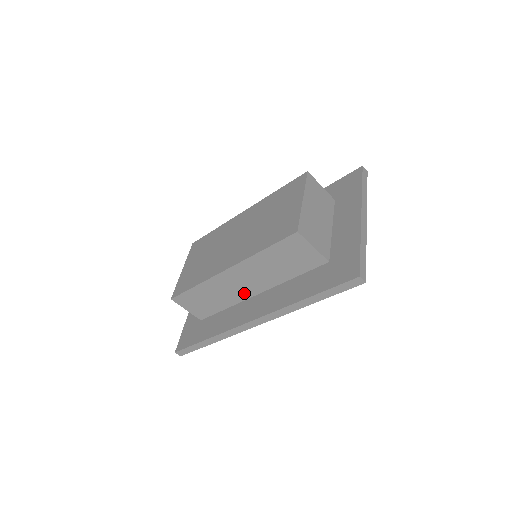
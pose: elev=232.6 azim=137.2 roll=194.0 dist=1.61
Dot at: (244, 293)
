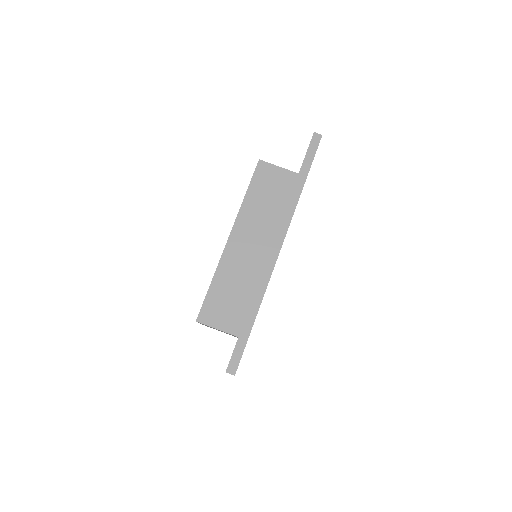
Dot at: (258, 259)
